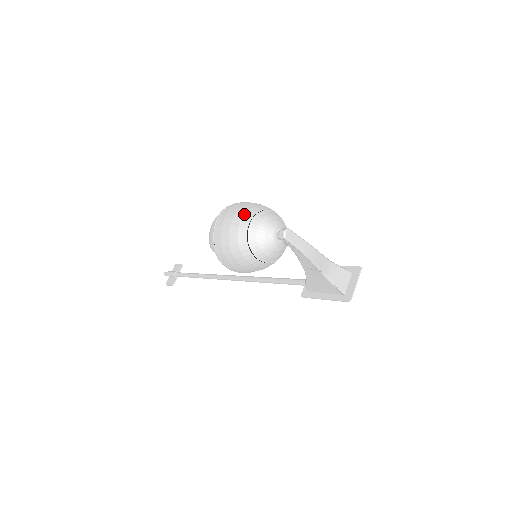
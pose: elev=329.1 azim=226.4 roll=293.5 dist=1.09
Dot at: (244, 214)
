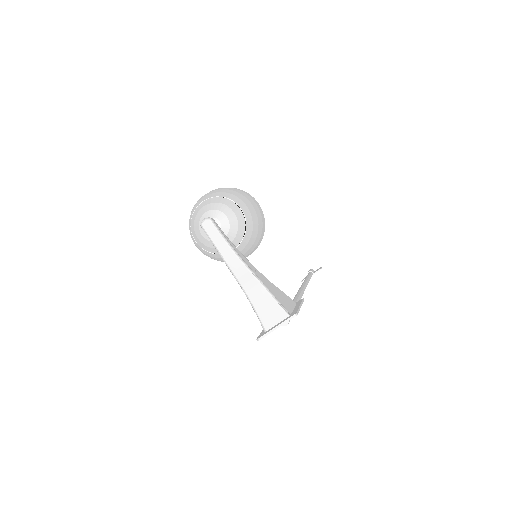
Dot at: (209, 194)
